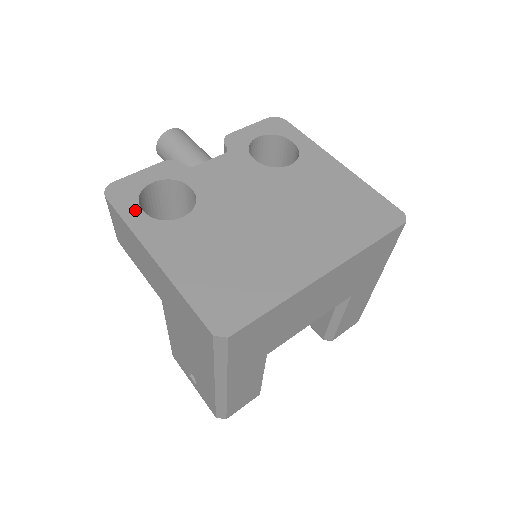
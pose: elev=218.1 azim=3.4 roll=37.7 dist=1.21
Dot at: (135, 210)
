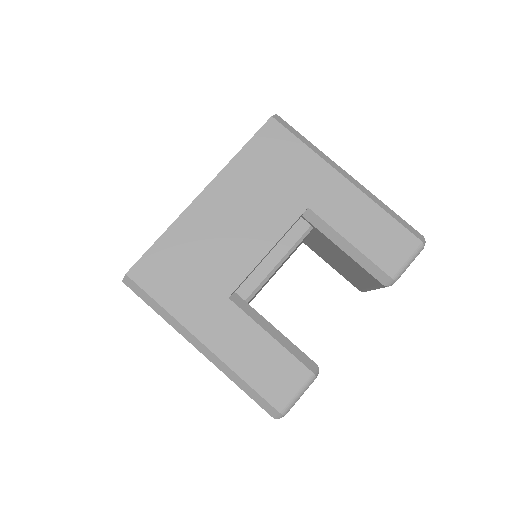
Dot at: occluded
